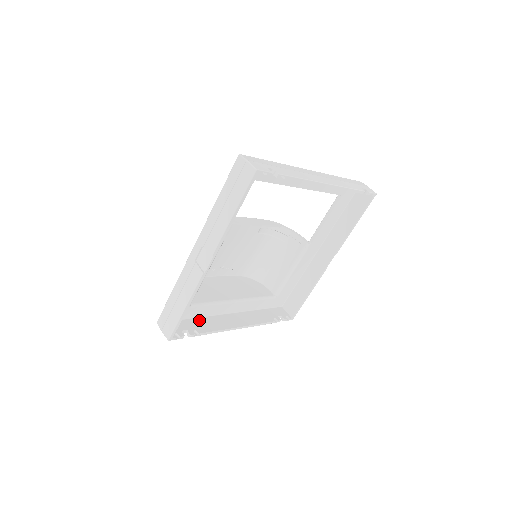
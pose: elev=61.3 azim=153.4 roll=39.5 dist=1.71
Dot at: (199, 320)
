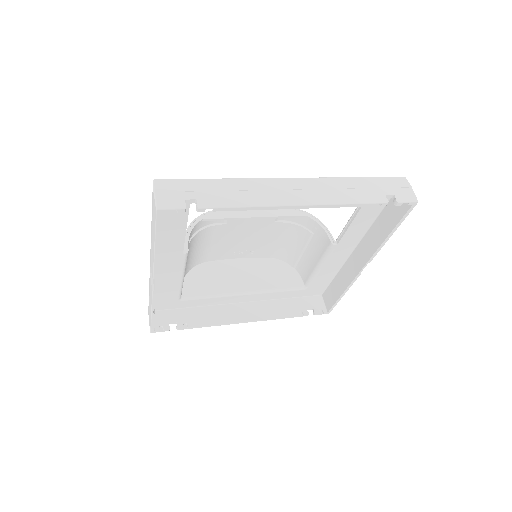
Dot at: (197, 310)
